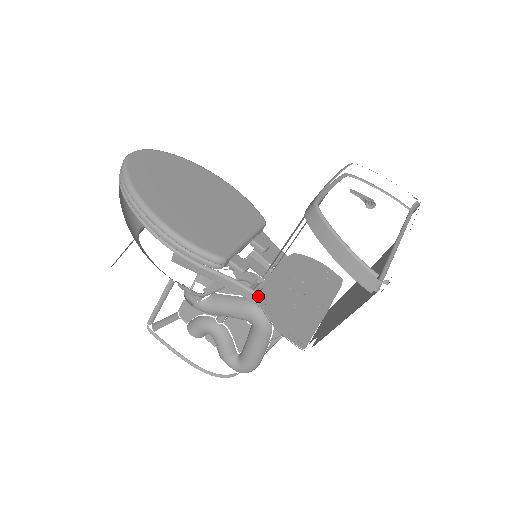
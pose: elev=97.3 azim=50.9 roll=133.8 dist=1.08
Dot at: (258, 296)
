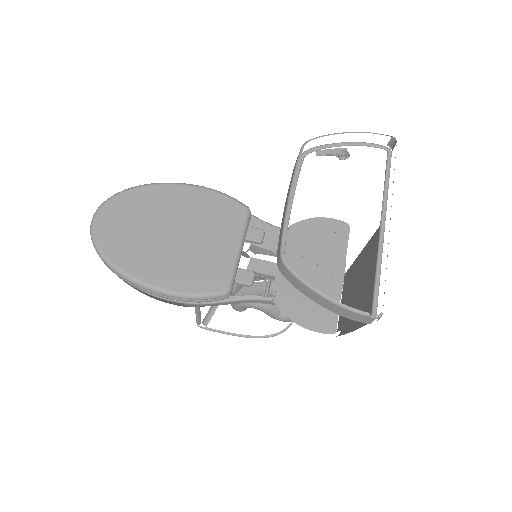
Dot at: (275, 303)
